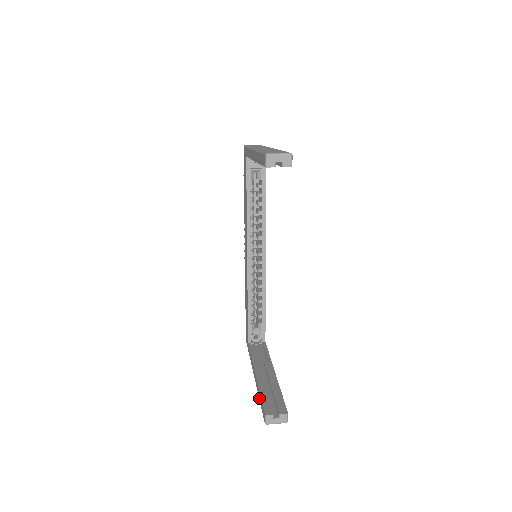
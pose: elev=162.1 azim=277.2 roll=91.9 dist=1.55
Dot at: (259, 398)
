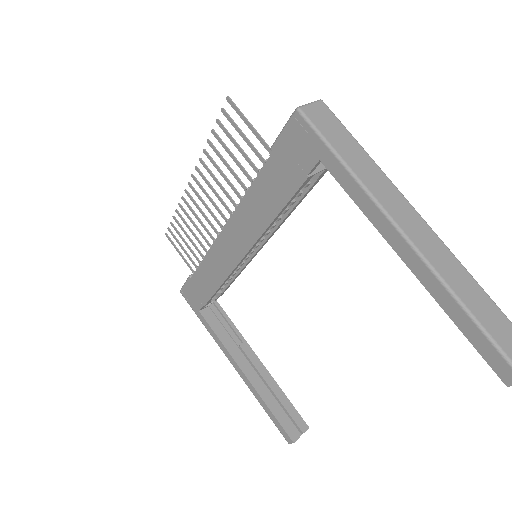
Dot at: (264, 409)
